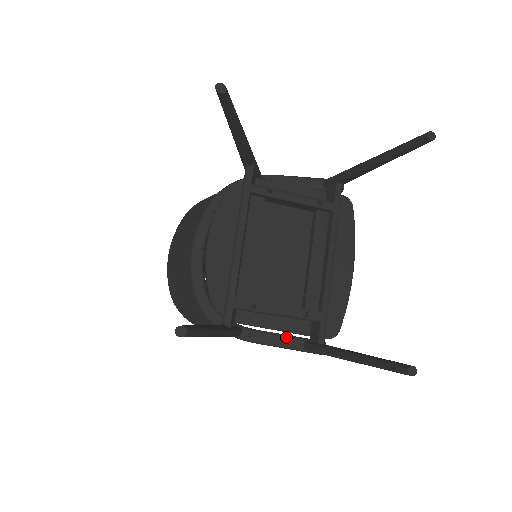
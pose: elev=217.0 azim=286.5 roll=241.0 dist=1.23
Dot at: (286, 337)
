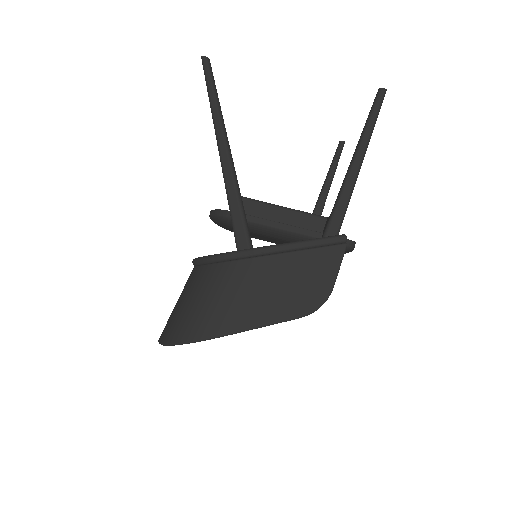
Dot at: occluded
